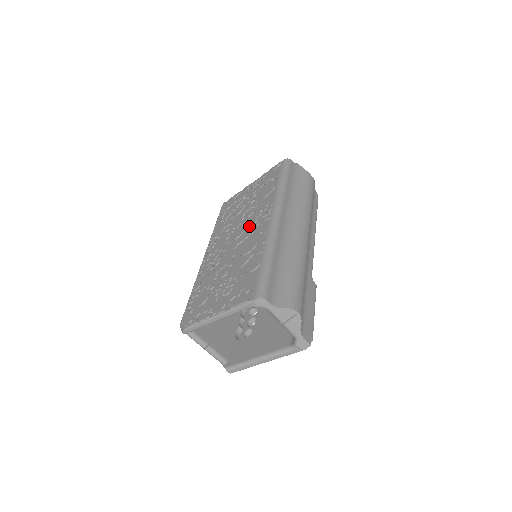
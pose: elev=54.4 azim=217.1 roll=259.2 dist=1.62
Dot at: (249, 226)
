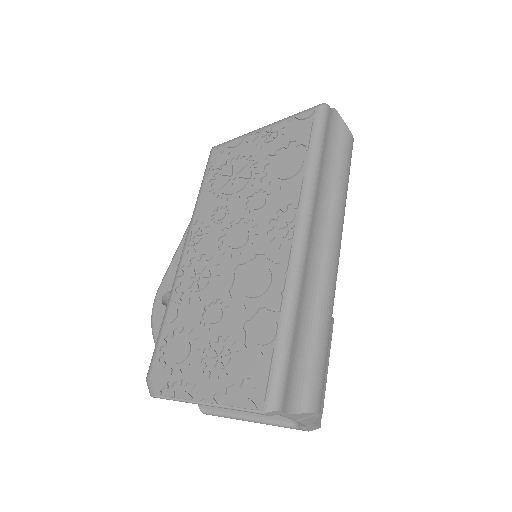
Dot at: (258, 235)
